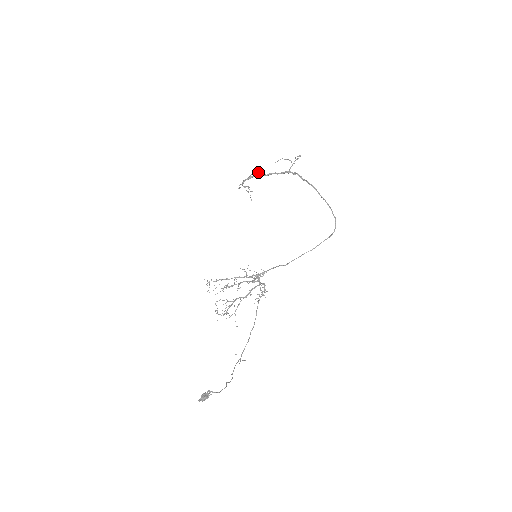
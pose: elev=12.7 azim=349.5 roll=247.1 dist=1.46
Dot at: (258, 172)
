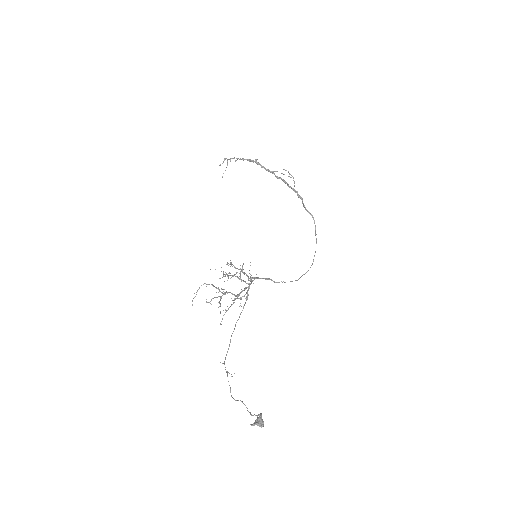
Dot at: occluded
